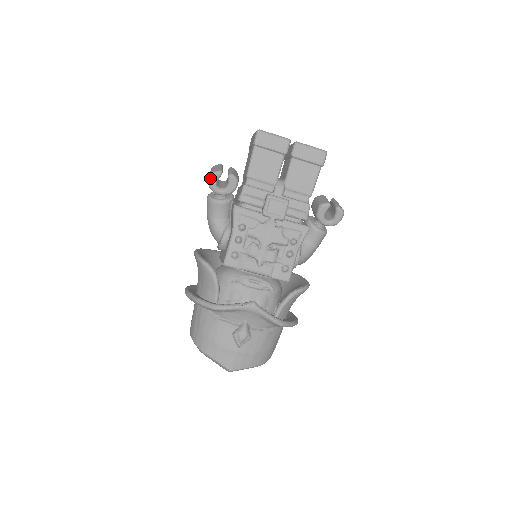
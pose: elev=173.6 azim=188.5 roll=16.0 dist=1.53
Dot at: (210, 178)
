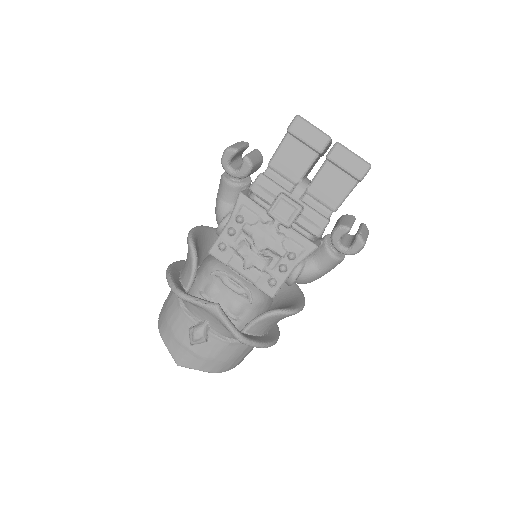
Dot at: (223, 153)
